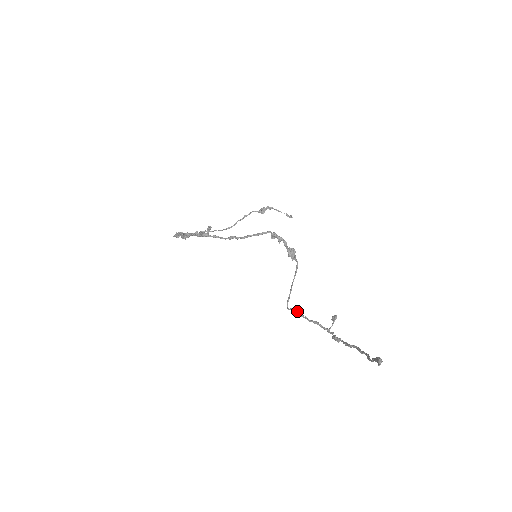
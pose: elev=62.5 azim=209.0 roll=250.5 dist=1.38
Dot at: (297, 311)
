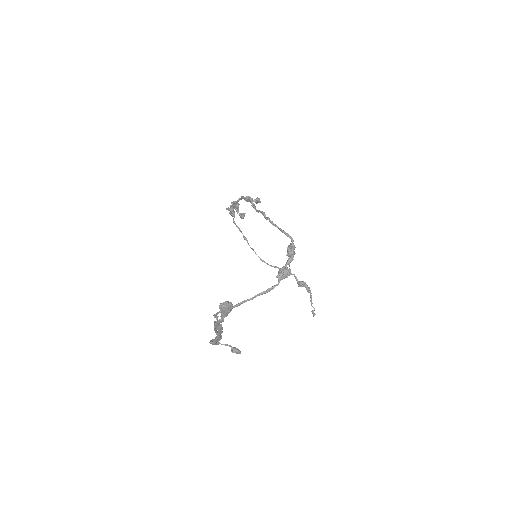
Dot at: occluded
